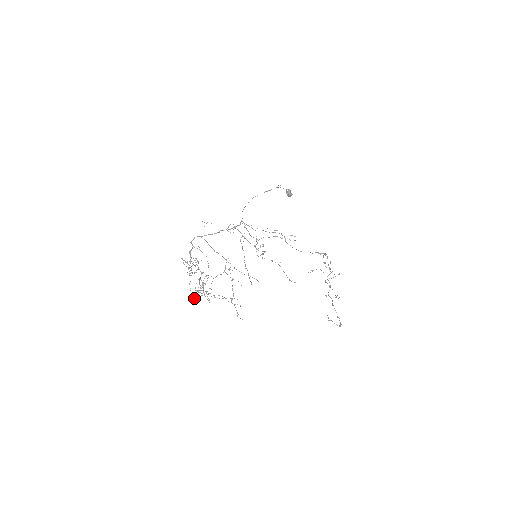
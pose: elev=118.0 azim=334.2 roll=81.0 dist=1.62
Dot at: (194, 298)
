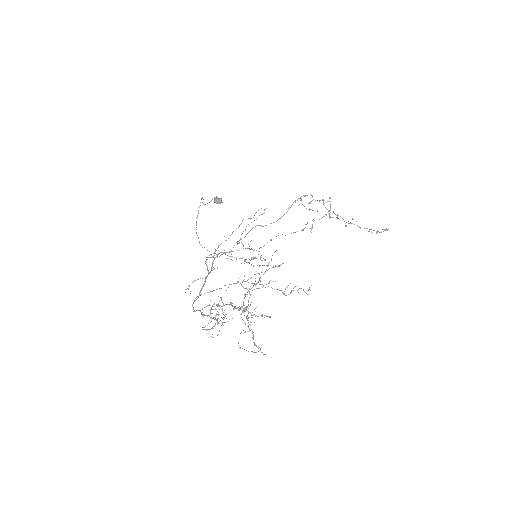
Dot at: occluded
